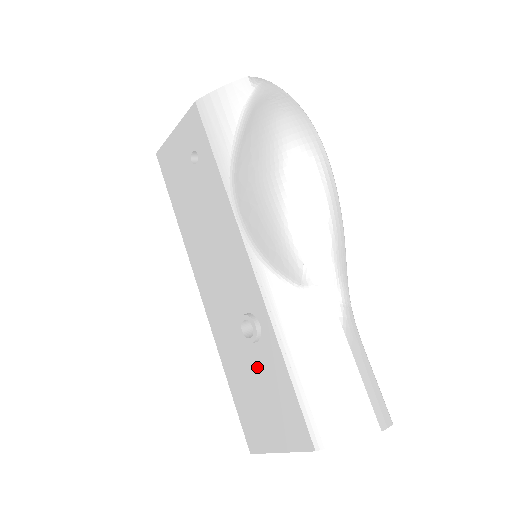
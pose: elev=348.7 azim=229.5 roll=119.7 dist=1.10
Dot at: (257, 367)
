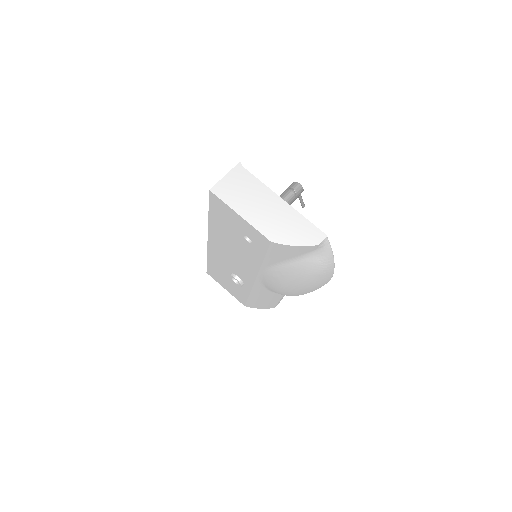
Dot at: (231, 281)
